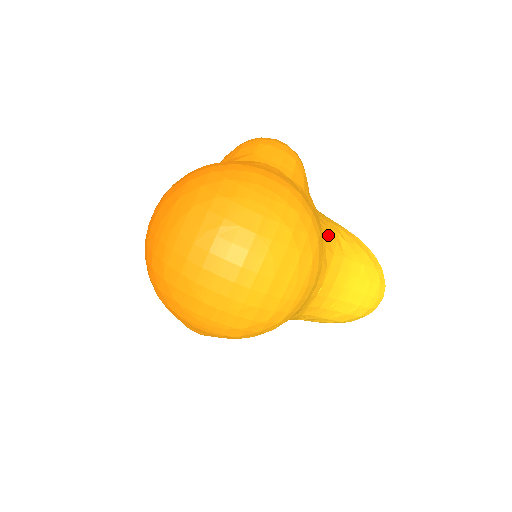
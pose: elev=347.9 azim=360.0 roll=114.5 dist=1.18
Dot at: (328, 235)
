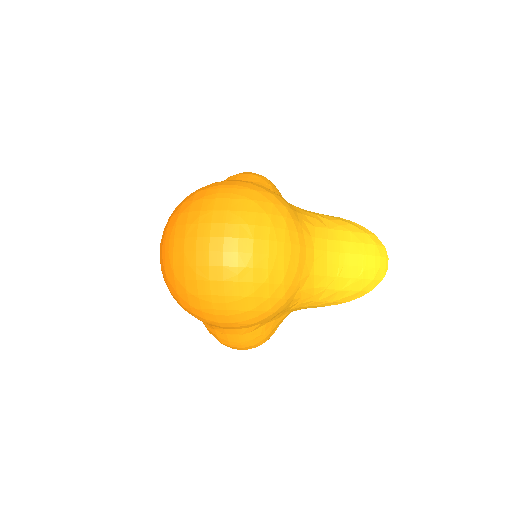
Dot at: (304, 214)
